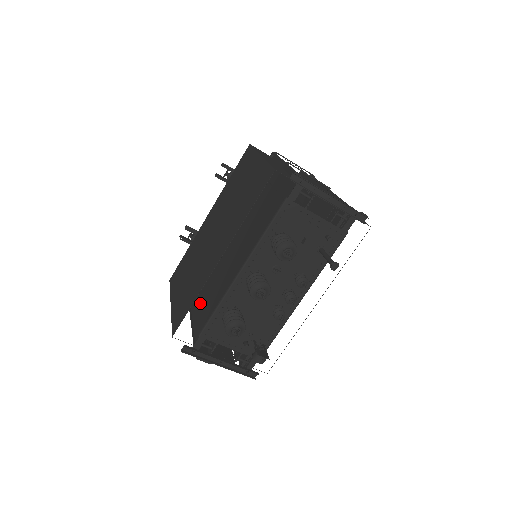
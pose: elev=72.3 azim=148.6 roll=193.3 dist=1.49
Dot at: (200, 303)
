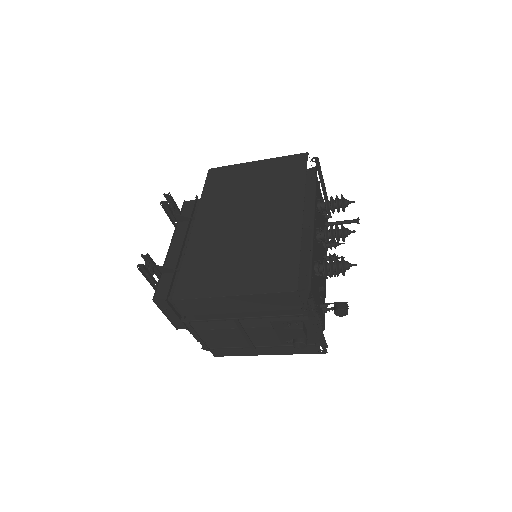
Dot at: occluded
